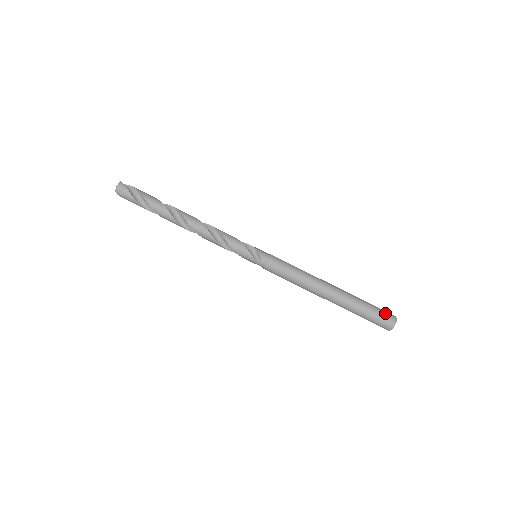
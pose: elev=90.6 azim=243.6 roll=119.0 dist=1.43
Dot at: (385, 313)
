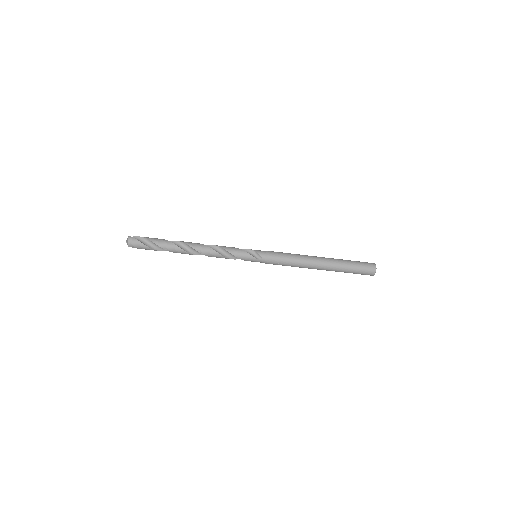
Dot at: (366, 264)
